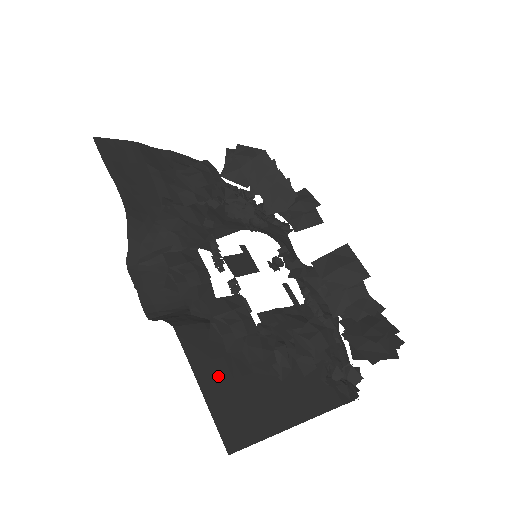
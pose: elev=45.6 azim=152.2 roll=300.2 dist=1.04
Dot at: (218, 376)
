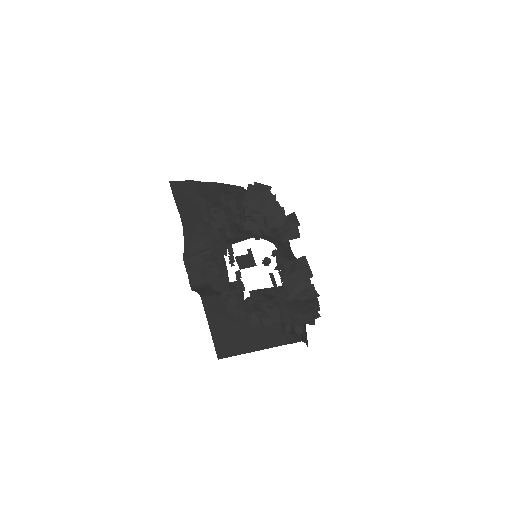
Dot at: (220, 323)
